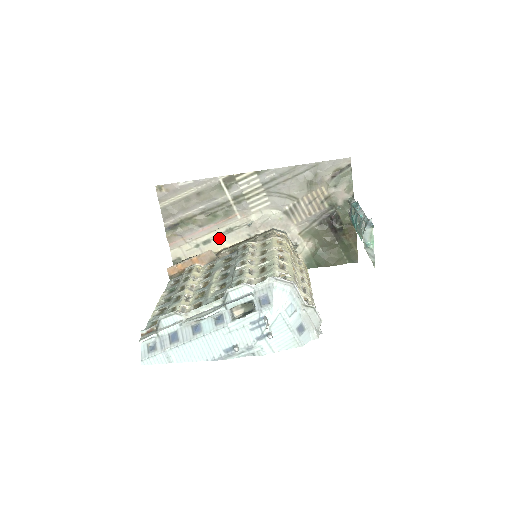
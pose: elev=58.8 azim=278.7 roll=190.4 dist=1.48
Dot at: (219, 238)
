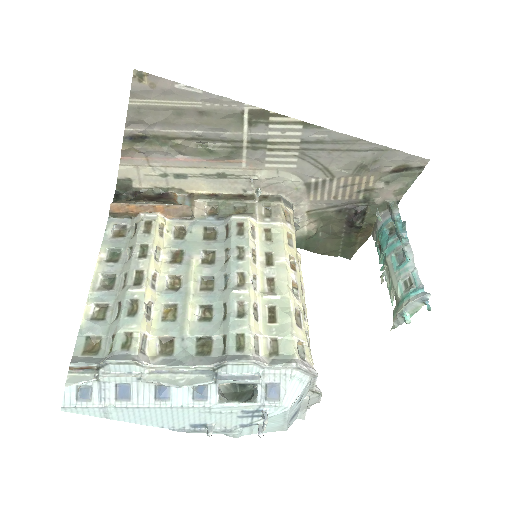
Dot at: (201, 178)
